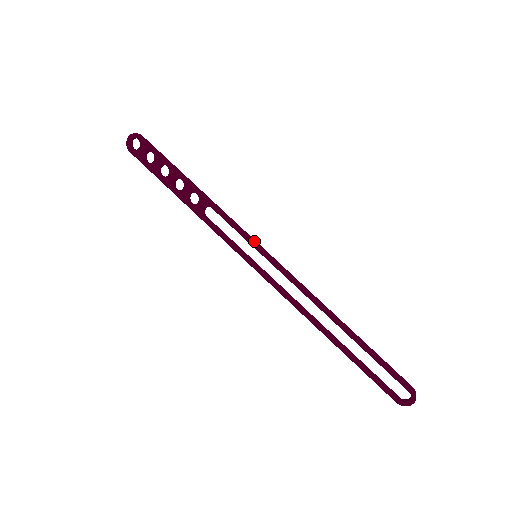
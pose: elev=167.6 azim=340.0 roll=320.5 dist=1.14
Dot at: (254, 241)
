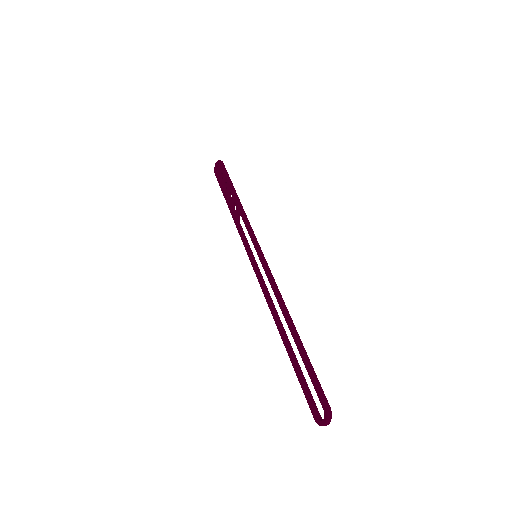
Dot at: (256, 243)
